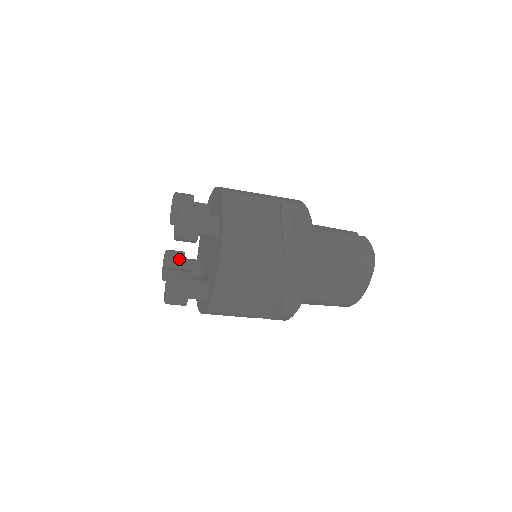
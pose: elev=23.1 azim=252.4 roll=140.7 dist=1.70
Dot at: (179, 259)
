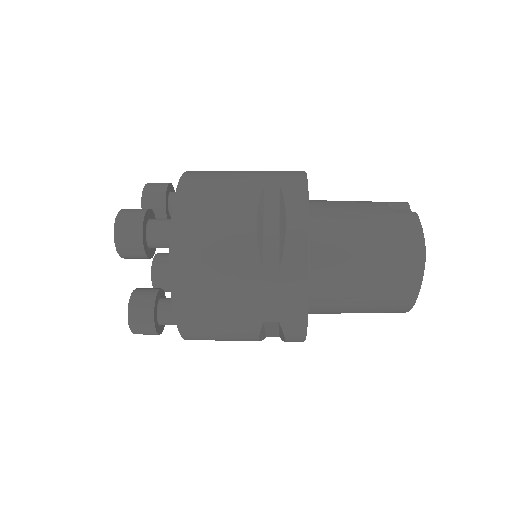
Dot at: (167, 266)
